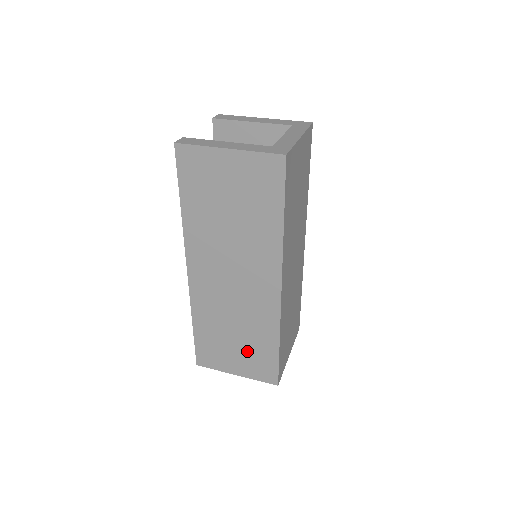
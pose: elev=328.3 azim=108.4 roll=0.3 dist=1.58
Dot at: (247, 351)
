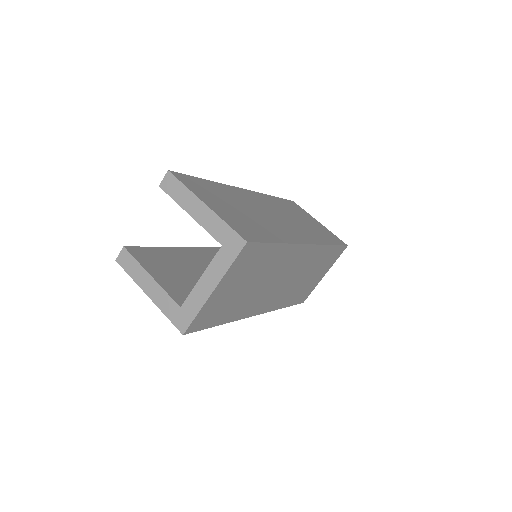
Dot at: occluded
